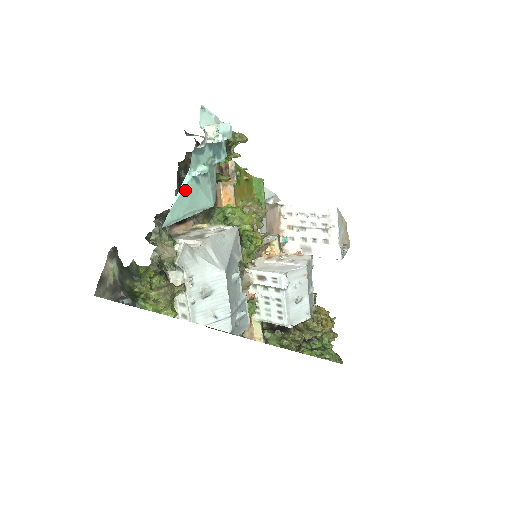
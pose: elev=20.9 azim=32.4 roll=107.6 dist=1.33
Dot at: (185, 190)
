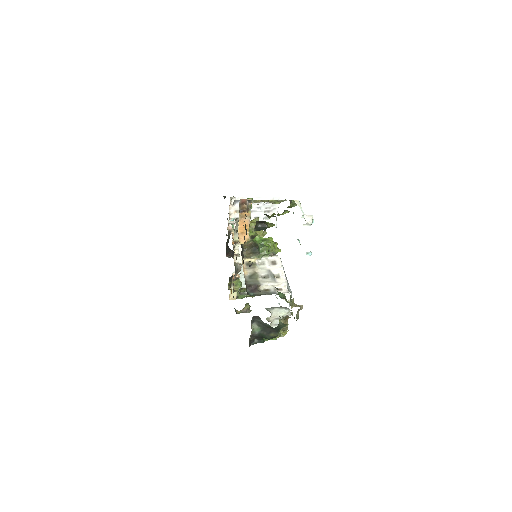
Dot at: occluded
